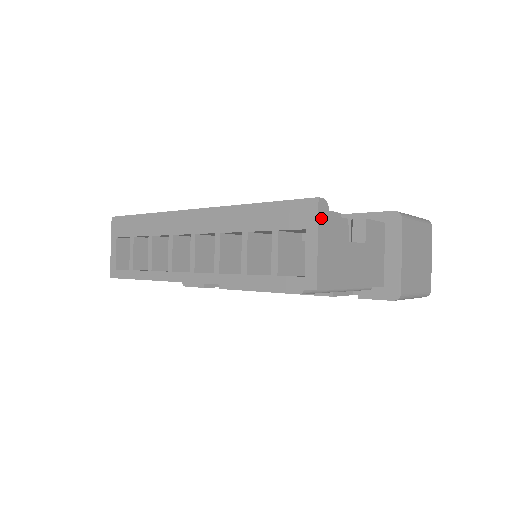
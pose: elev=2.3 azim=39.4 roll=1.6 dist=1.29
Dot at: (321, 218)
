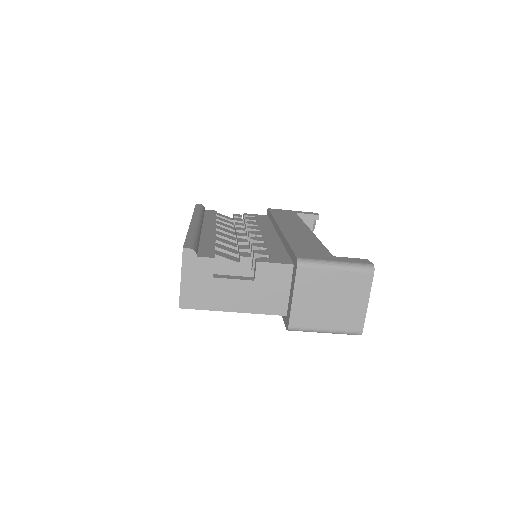
Dot at: (186, 262)
